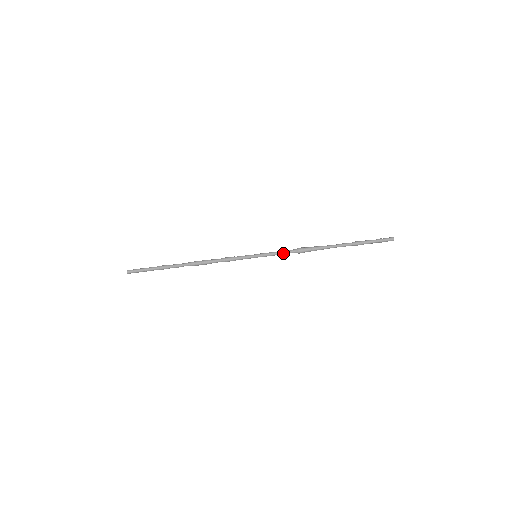
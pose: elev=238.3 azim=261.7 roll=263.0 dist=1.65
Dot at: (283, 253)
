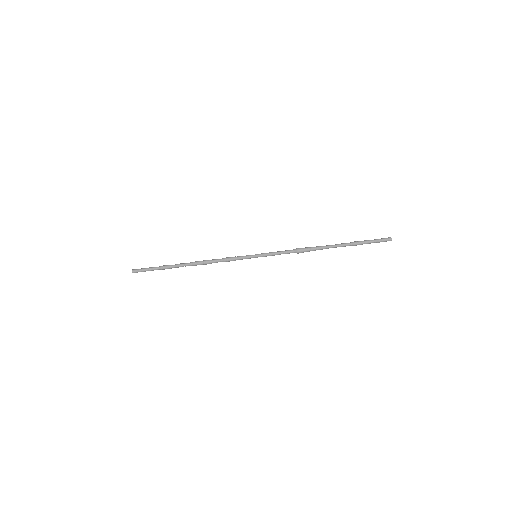
Dot at: occluded
